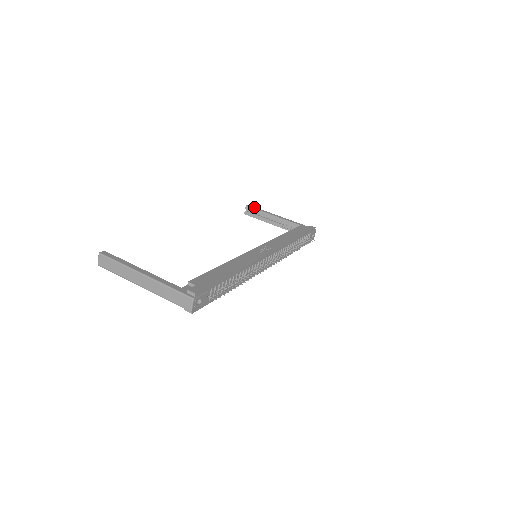
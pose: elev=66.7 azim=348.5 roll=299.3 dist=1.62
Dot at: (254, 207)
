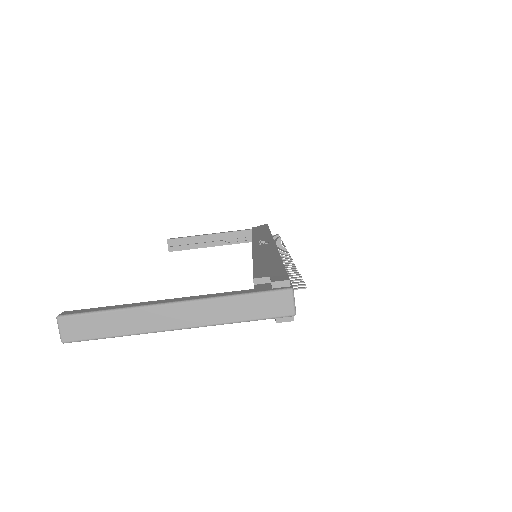
Dot at: (178, 237)
